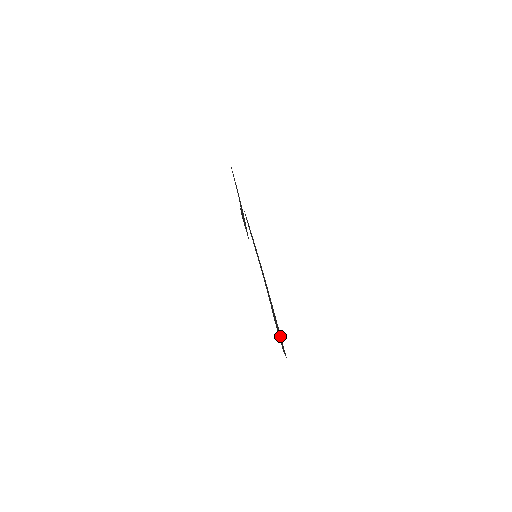
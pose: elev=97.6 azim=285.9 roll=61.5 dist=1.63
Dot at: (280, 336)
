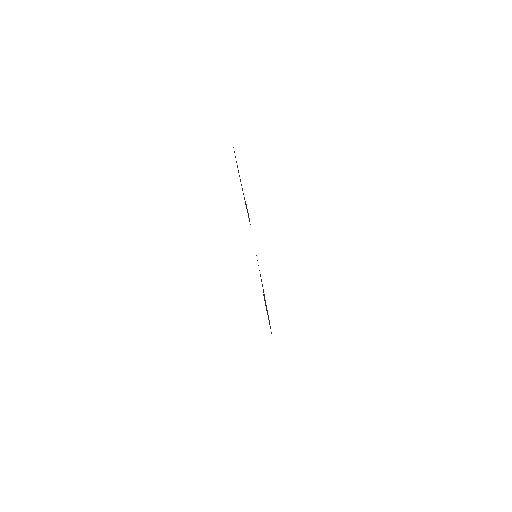
Dot at: occluded
